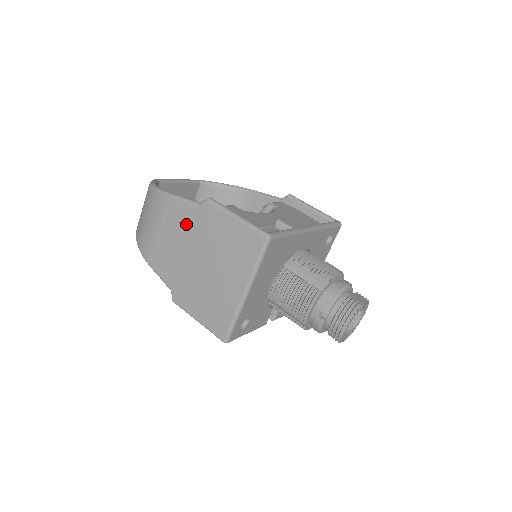
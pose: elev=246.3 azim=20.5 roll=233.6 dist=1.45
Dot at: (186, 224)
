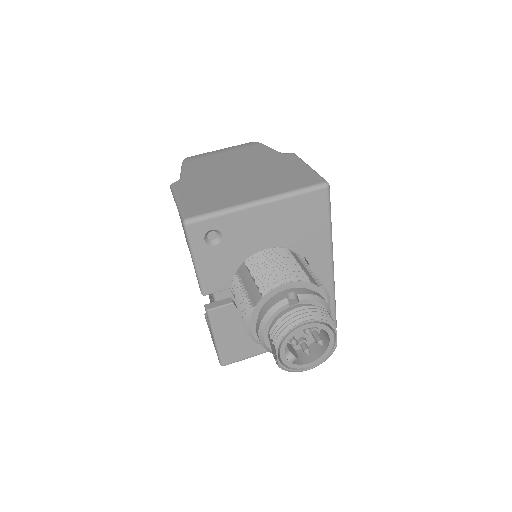
Dot at: (255, 156)
